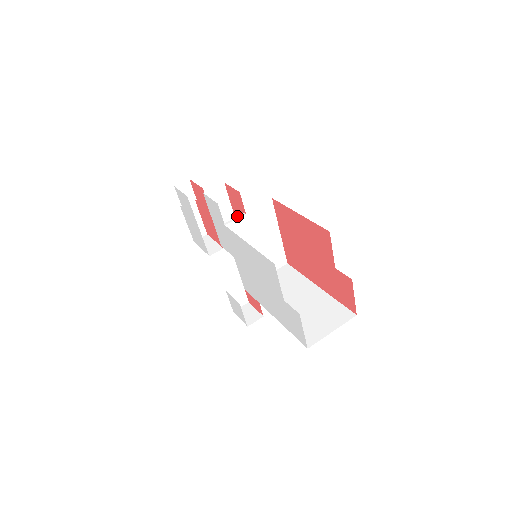
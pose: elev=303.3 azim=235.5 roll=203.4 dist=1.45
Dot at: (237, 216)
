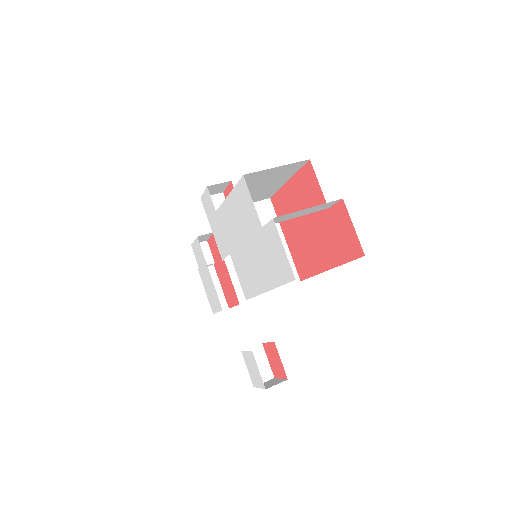
Dot at: occluded
